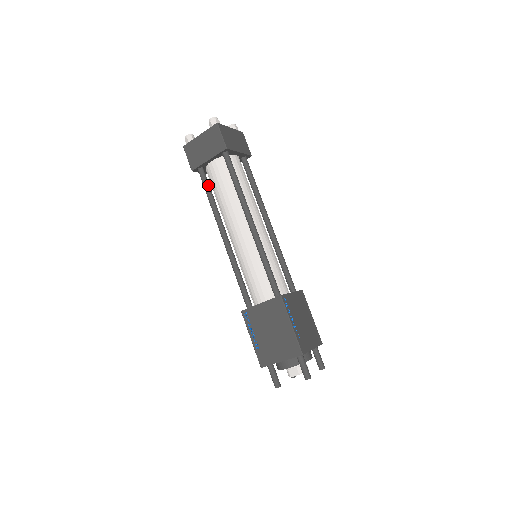
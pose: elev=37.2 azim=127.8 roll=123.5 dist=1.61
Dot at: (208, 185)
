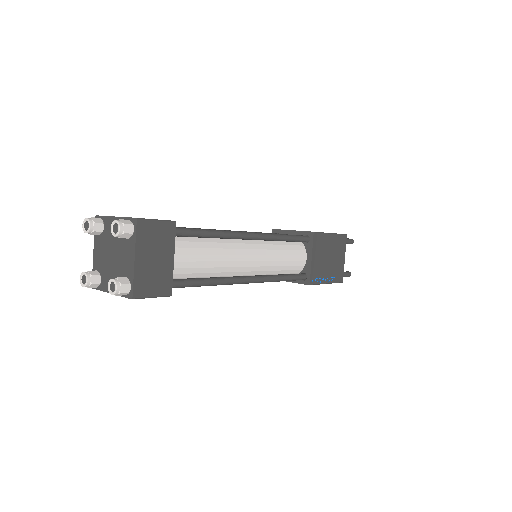
Dot at: occluded
